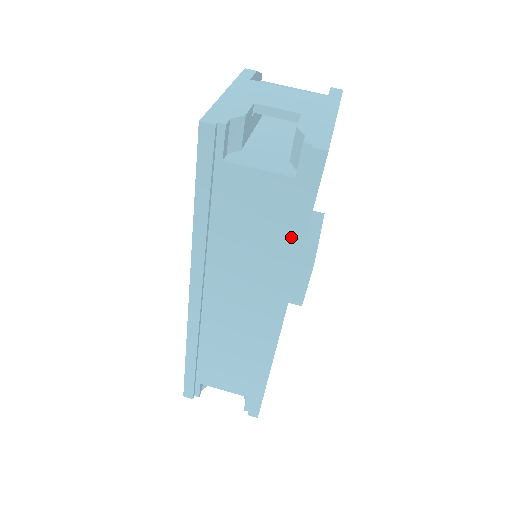
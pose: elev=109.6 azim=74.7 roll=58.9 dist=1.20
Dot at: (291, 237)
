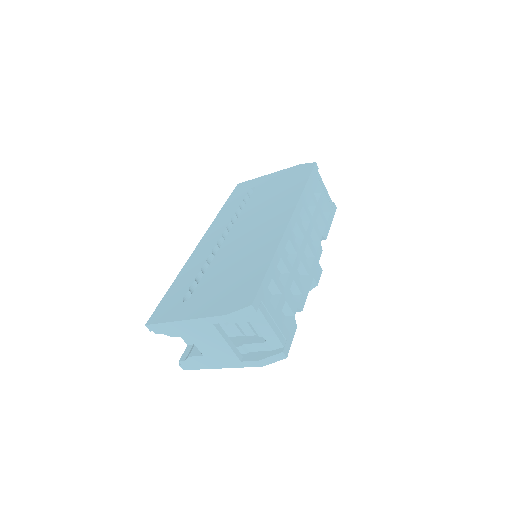
Dot at: occluded
